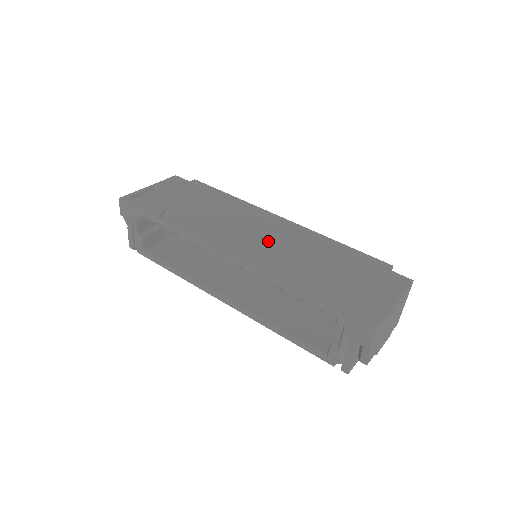
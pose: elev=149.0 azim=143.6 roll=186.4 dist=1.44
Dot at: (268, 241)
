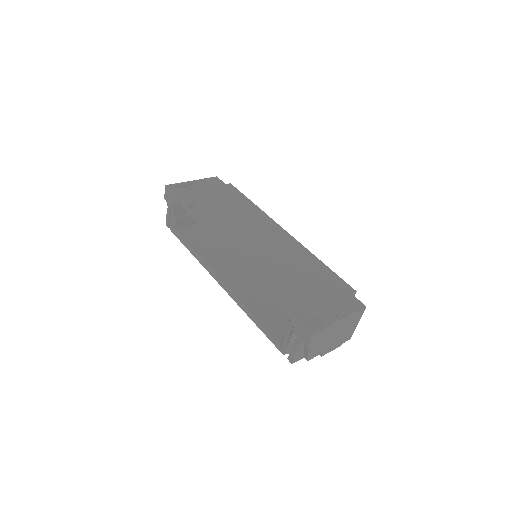
Dot at: (265, 246)
